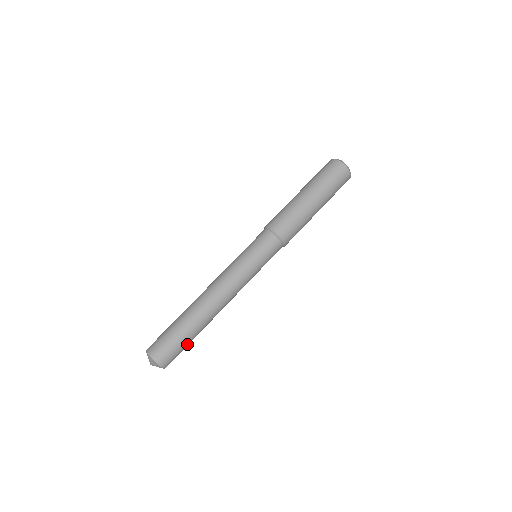
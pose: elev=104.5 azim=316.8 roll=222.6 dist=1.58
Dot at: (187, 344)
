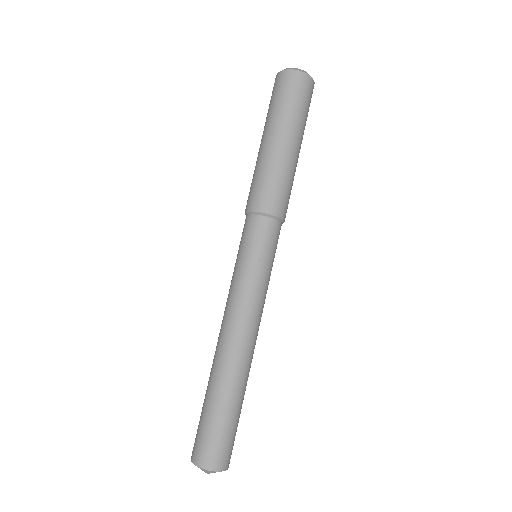
Dot at: (238, 419)
